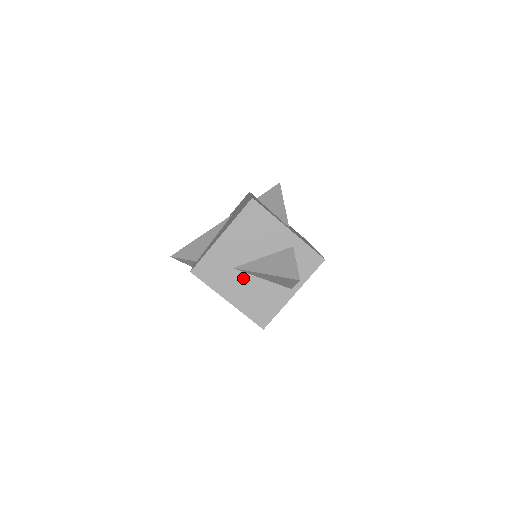
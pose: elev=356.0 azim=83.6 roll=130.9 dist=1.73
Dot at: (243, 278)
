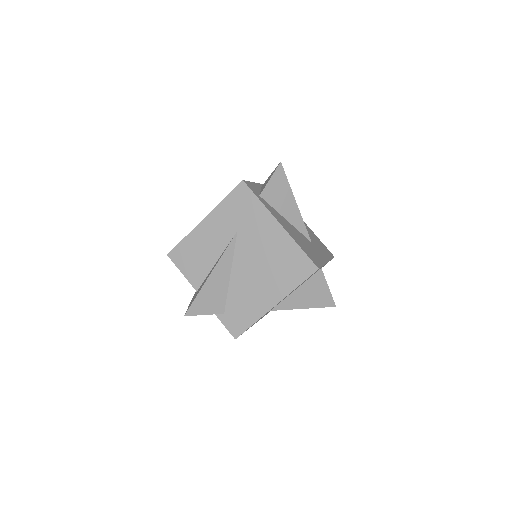
Dot at: occluded
